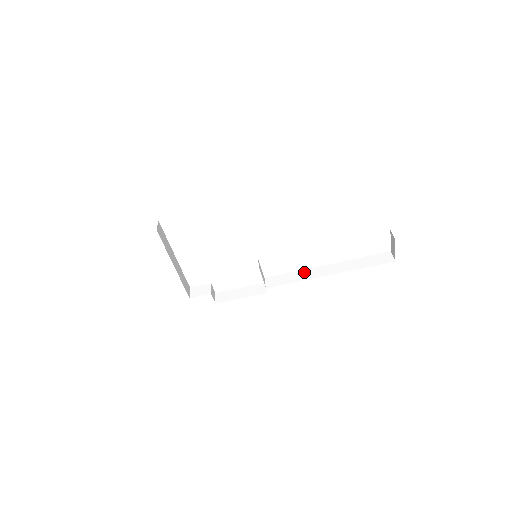
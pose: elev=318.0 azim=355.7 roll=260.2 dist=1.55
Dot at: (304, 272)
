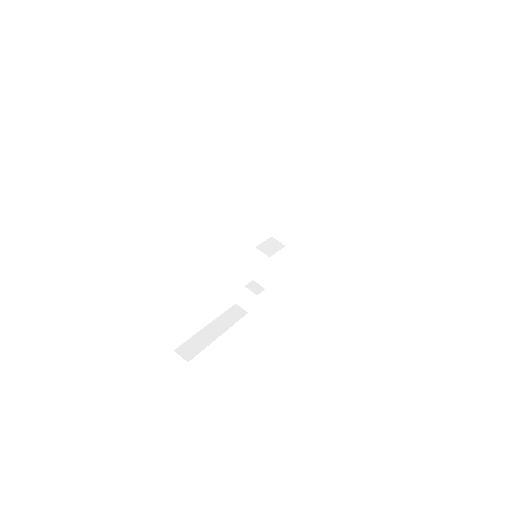
Dot at: (295, 200)
